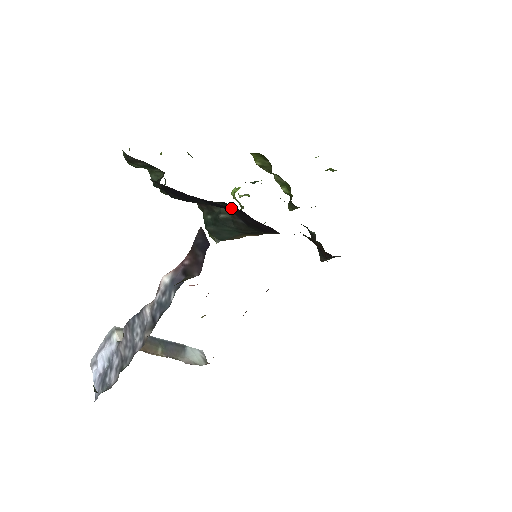
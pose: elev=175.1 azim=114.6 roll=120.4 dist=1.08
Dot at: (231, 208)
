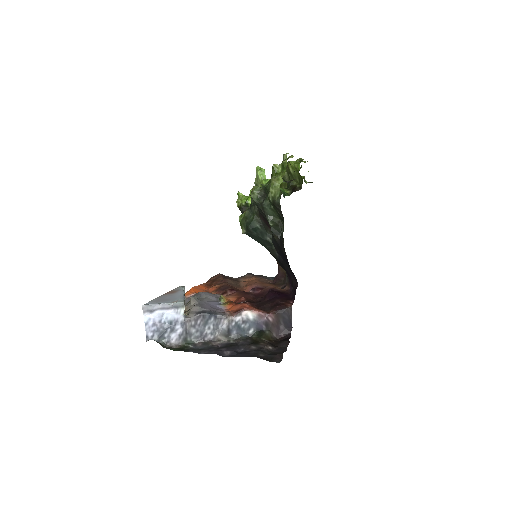
Dot at: (293, 273)
